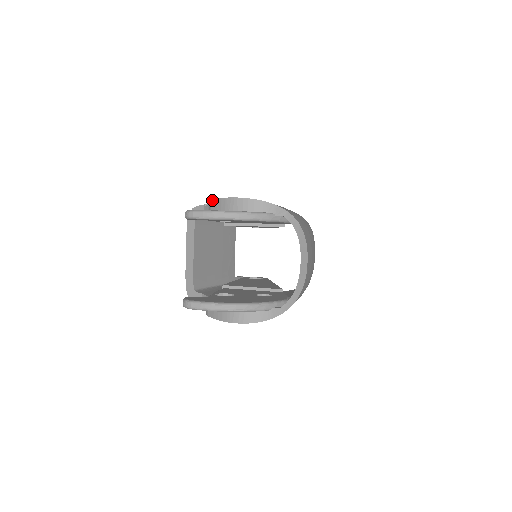
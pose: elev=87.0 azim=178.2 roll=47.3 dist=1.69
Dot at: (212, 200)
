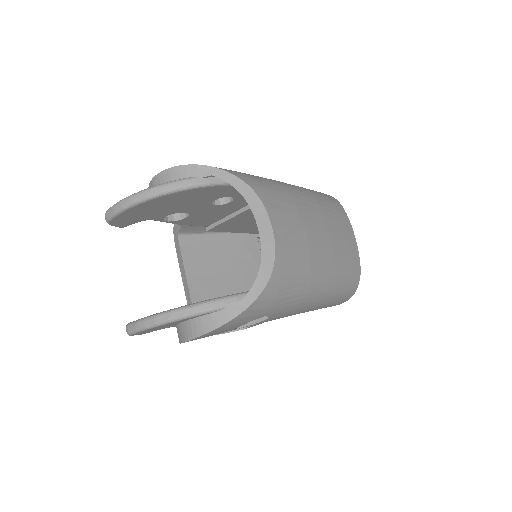
Dot at: occluded
